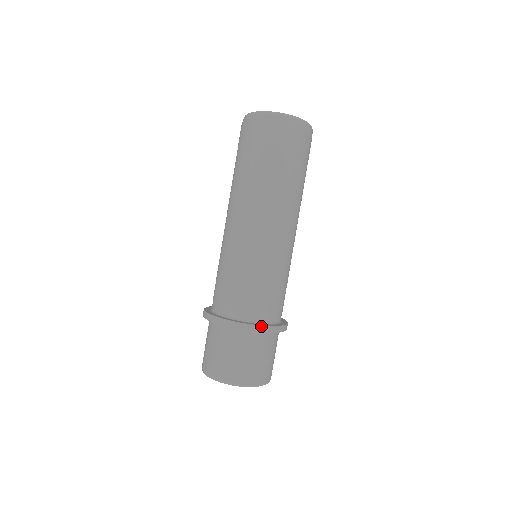
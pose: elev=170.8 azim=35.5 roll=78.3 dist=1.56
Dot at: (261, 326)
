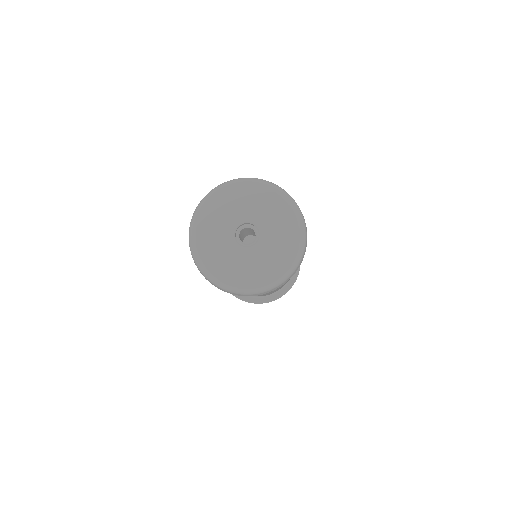
Dot at: occluded
